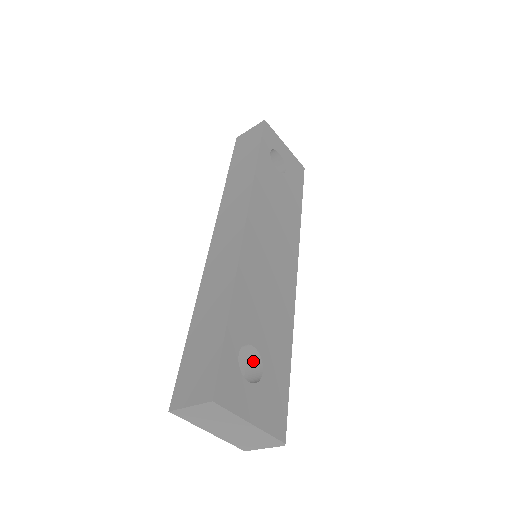
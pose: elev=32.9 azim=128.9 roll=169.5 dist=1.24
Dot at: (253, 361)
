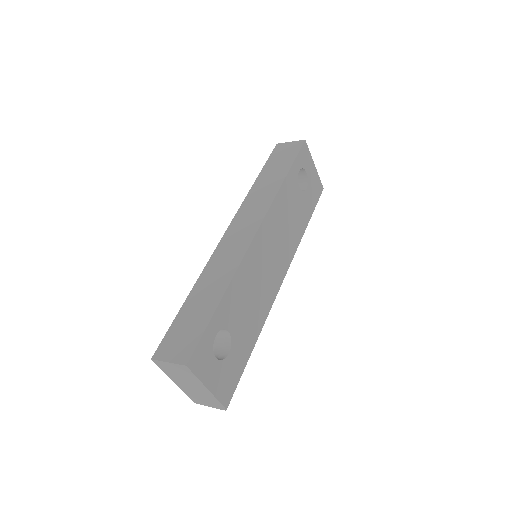
Dot at: (225, 342)
